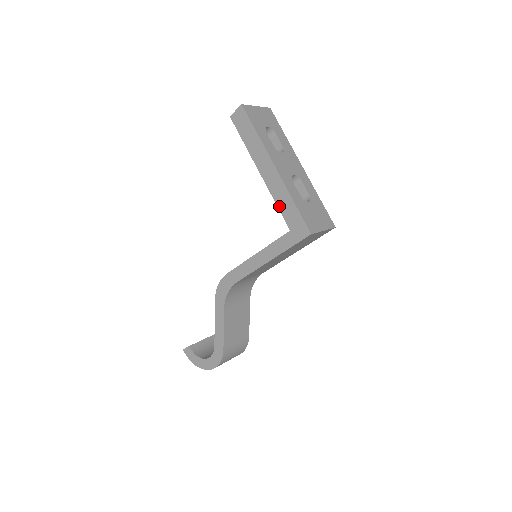
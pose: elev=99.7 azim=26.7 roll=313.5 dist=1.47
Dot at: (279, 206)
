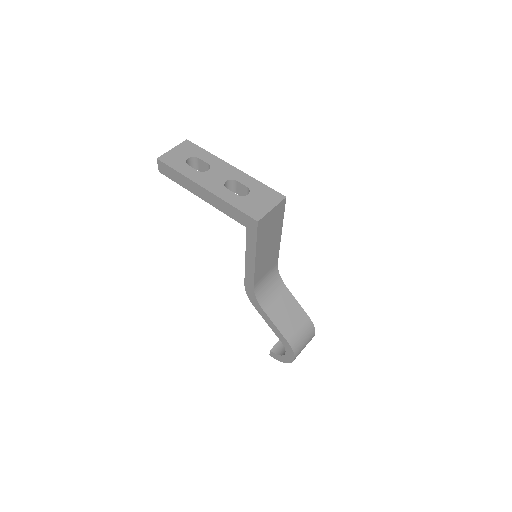
Dot at: (227, 214)
